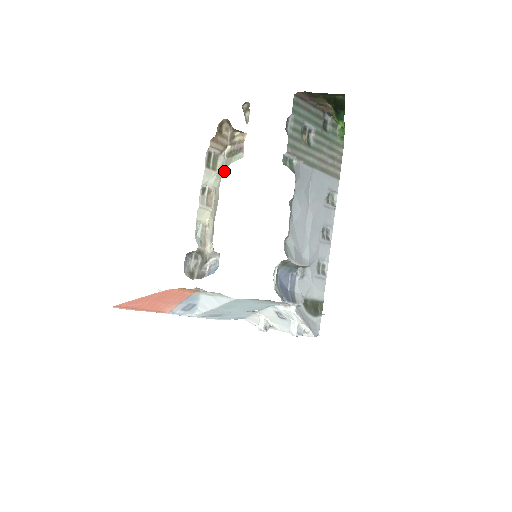
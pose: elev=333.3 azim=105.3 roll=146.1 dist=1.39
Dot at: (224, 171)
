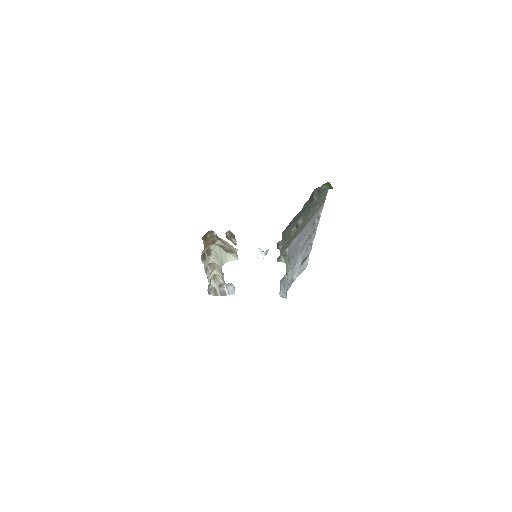
Dot at: occluded
